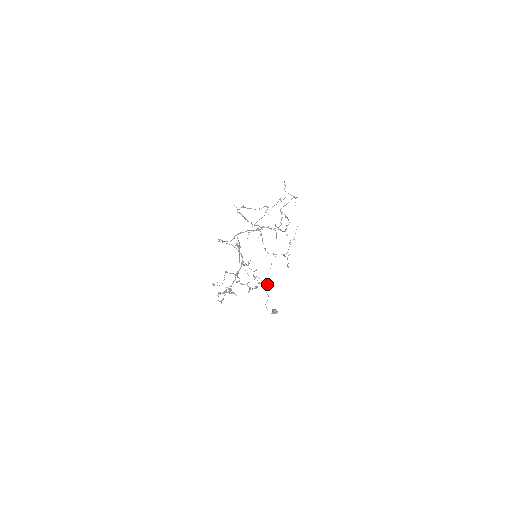
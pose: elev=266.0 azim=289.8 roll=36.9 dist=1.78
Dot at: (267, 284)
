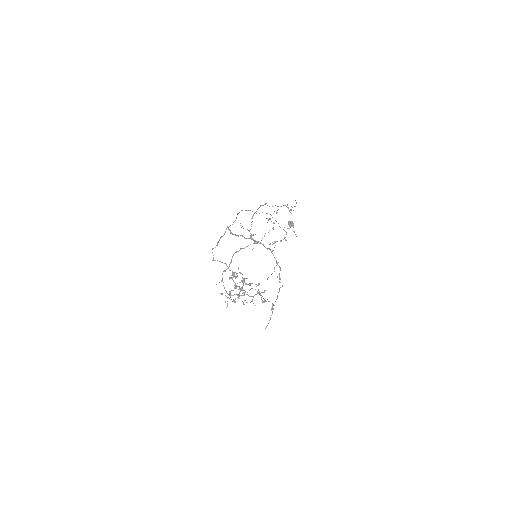
Dot at: (272, 307)
